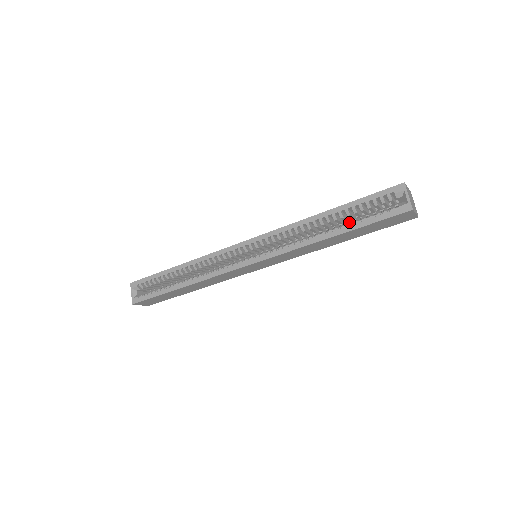
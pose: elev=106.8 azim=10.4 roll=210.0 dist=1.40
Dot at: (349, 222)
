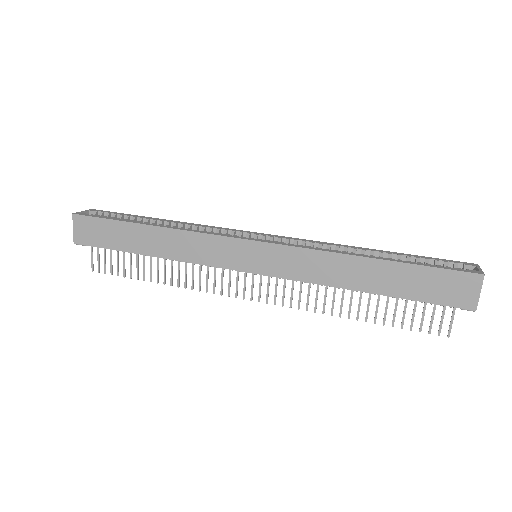
Dot at: (398, 260)
